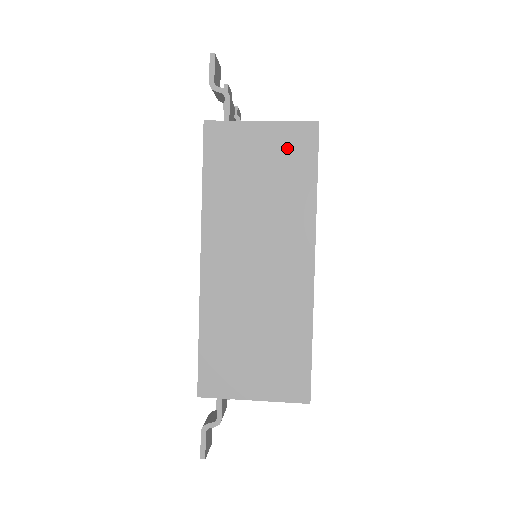
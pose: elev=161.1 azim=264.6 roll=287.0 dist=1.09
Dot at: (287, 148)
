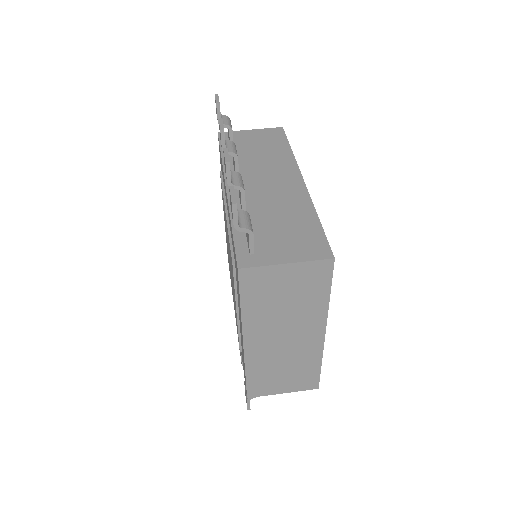
Dot at: (308, 277)
